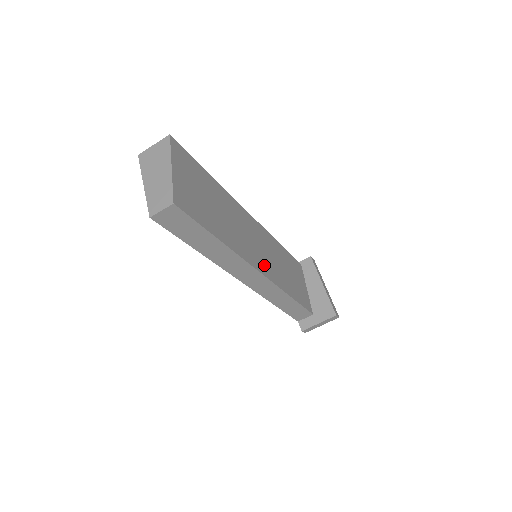
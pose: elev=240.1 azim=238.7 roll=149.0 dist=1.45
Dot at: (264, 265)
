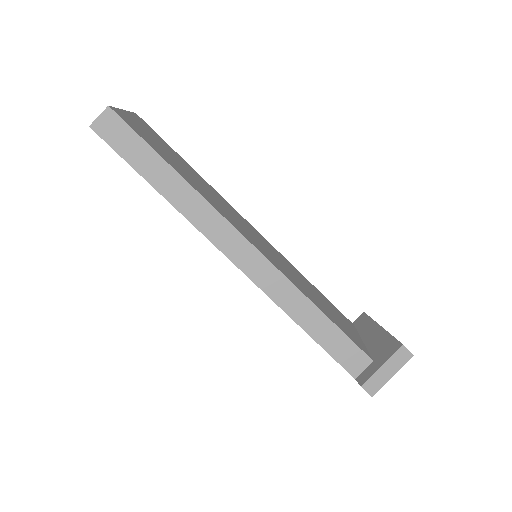
Dot at: (256, 244)
